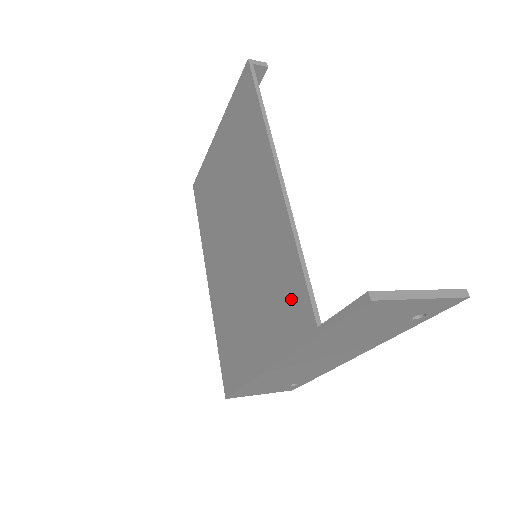
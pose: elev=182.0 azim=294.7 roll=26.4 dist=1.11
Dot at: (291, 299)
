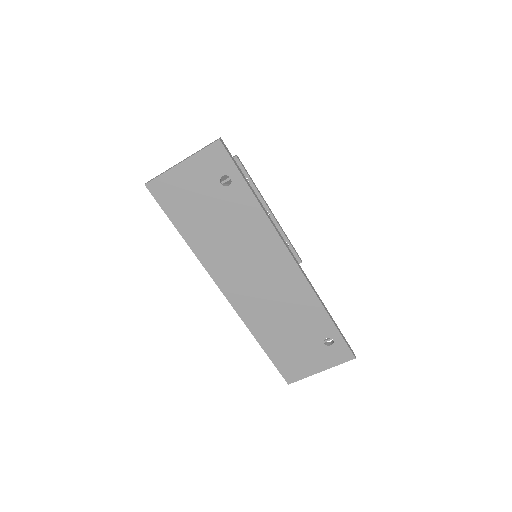
Dot at: occluded
